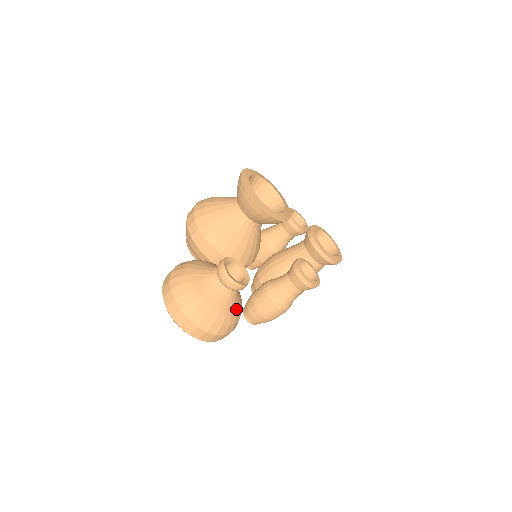
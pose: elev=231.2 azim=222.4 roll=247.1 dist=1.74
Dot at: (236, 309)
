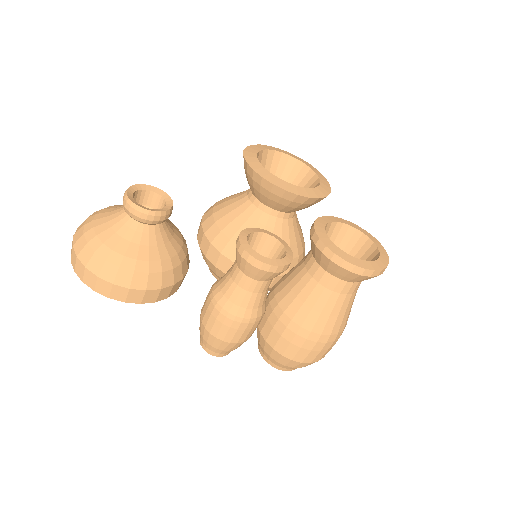
Dot at: (130, 250)
